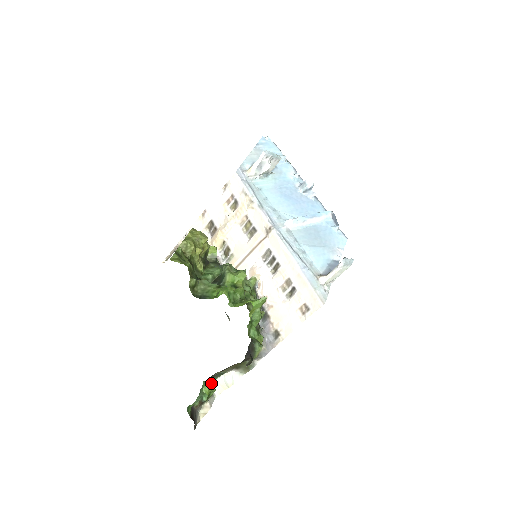
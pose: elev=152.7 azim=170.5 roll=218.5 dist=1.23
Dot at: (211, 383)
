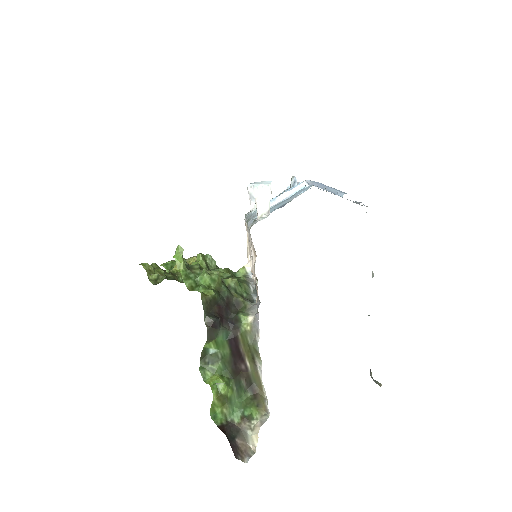
Dot at: (216, 374)
